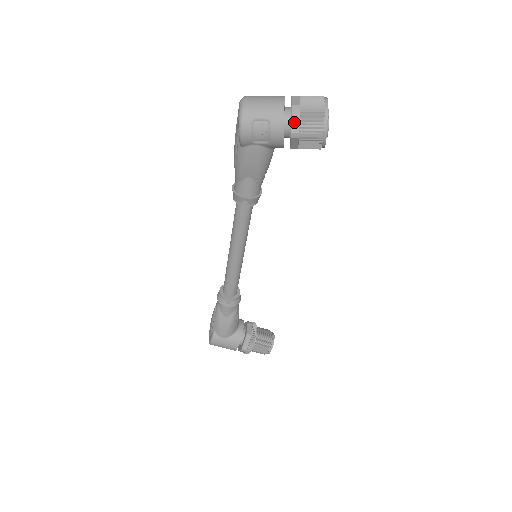
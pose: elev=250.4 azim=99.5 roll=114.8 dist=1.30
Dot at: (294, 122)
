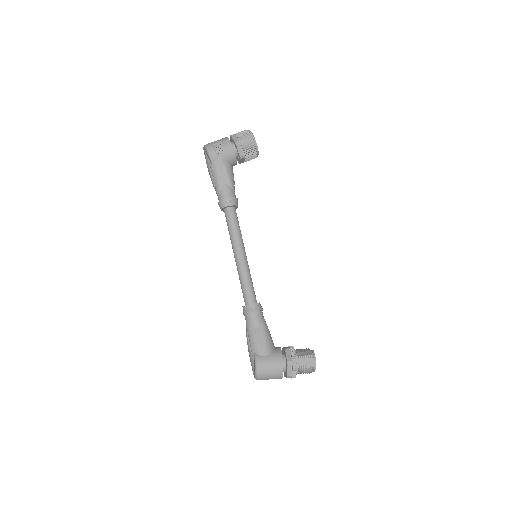
Dot at: (235, 138)
